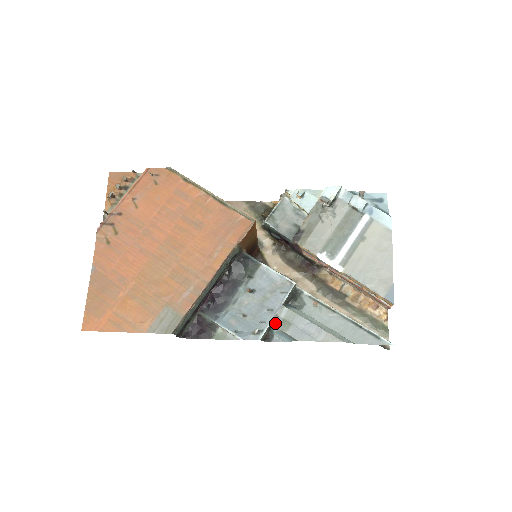
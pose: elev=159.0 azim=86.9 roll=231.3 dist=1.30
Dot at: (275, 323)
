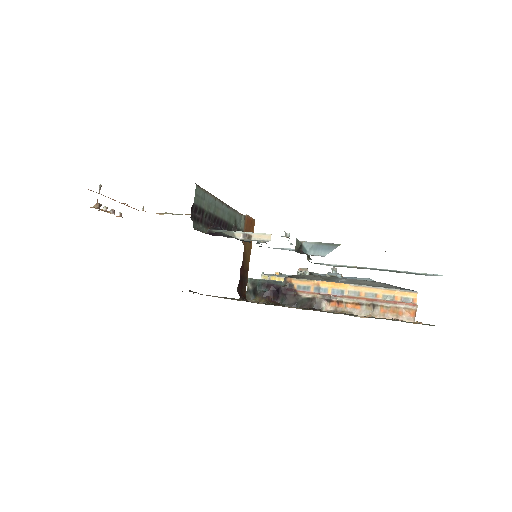
Dot at: (306, 242)
